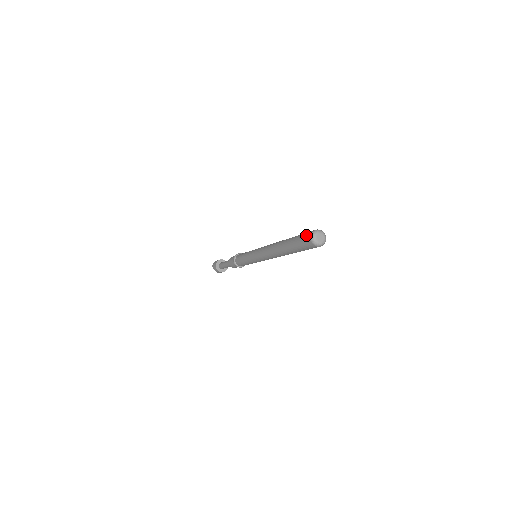
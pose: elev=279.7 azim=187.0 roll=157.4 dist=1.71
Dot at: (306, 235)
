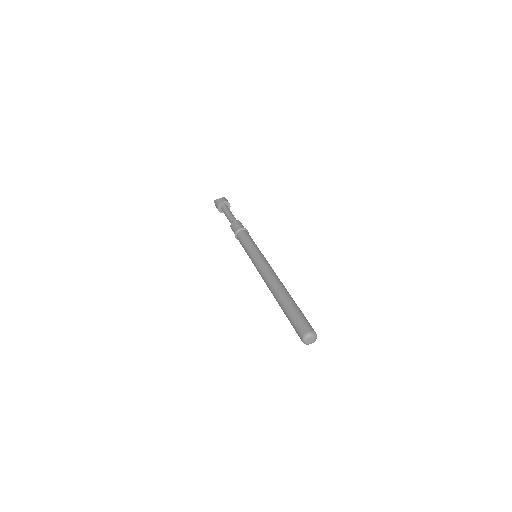
Dot at: (300, 329)
